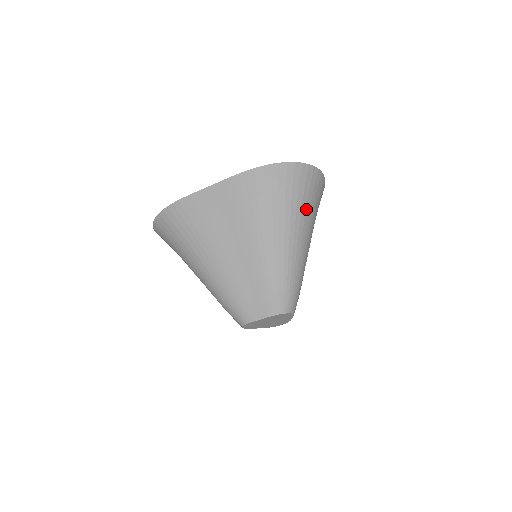
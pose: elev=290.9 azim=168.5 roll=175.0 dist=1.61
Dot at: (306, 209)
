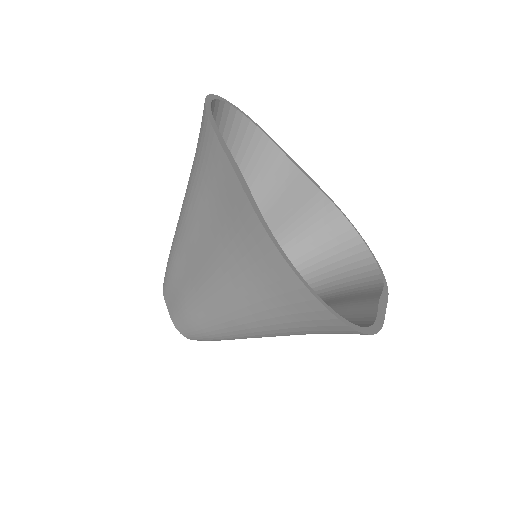
Dot at: (290, 328)
